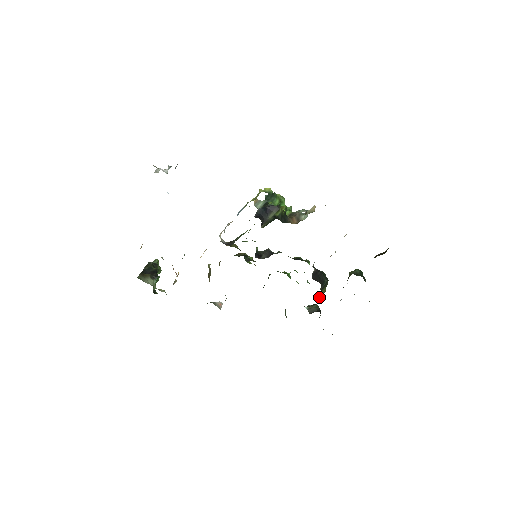
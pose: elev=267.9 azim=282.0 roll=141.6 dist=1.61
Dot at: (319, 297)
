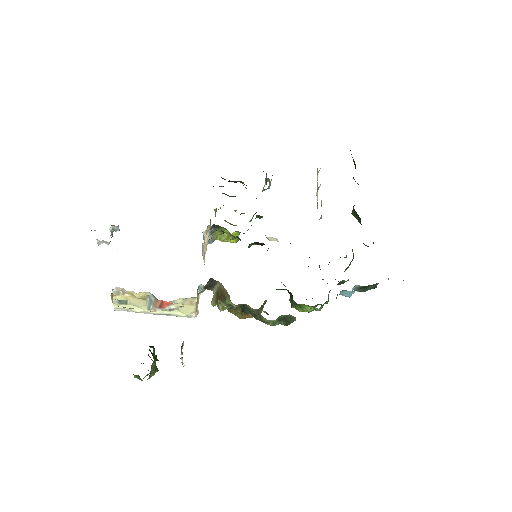
Dot at: (352, 251)
